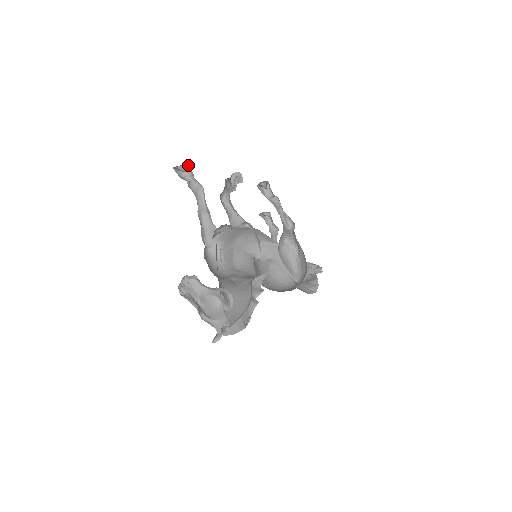
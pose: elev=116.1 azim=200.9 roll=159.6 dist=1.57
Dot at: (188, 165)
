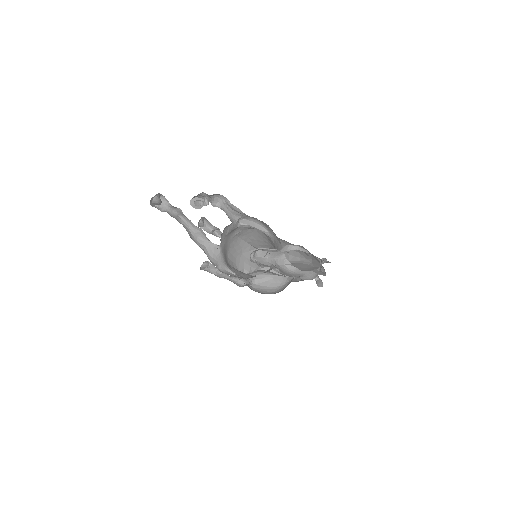
Dot at: (160, 195)
